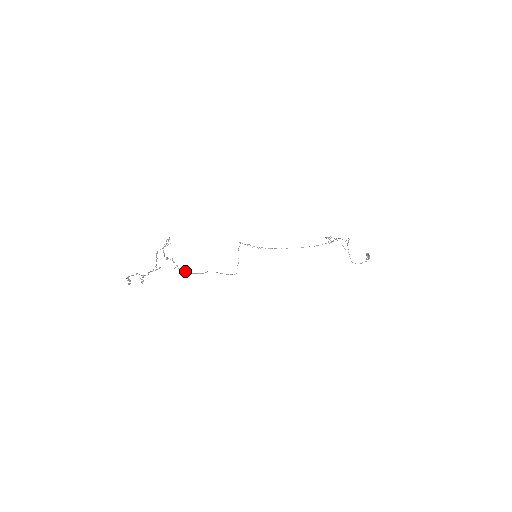
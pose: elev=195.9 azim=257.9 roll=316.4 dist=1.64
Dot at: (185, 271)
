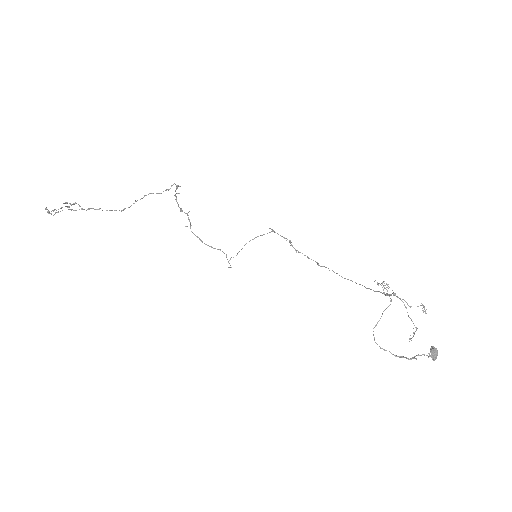
Dot at: (196, 236)
